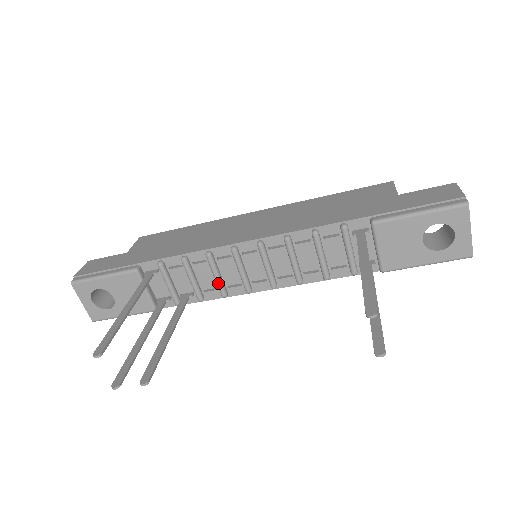
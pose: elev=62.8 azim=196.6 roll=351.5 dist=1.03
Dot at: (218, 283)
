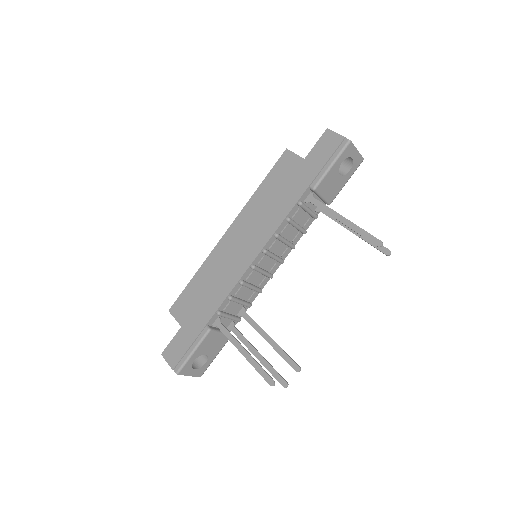
Dot at: (255, 290)
